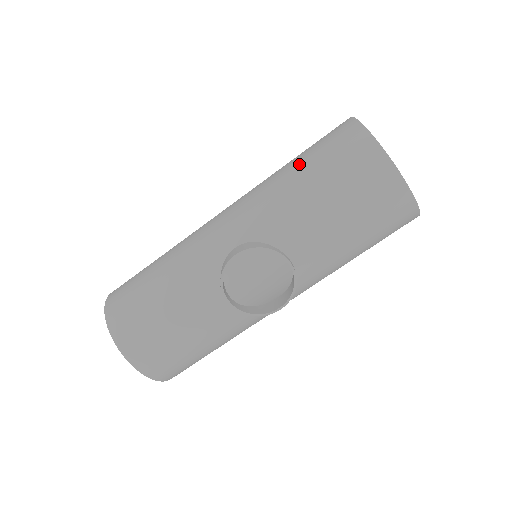
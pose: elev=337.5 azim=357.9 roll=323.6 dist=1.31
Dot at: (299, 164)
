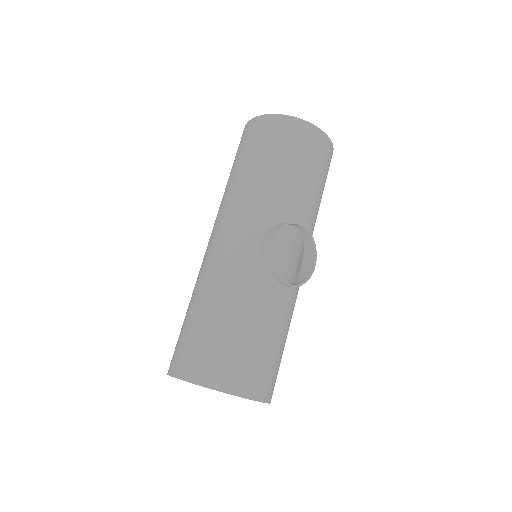
Dot at: (251, 163)
